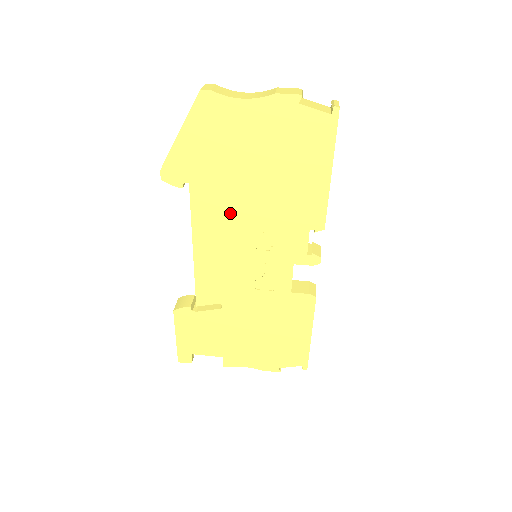
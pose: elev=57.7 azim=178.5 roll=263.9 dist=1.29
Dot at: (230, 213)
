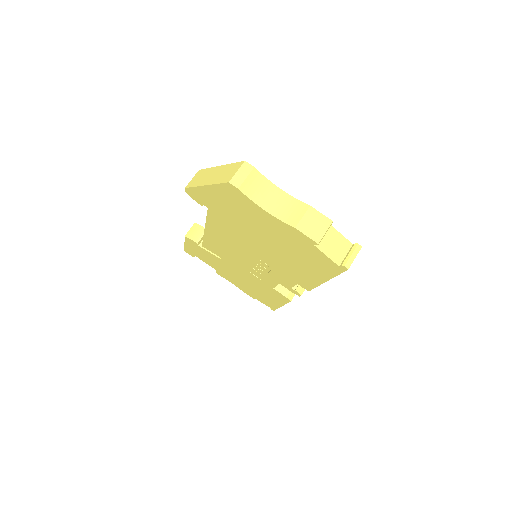
Dot at: (238, 239)
